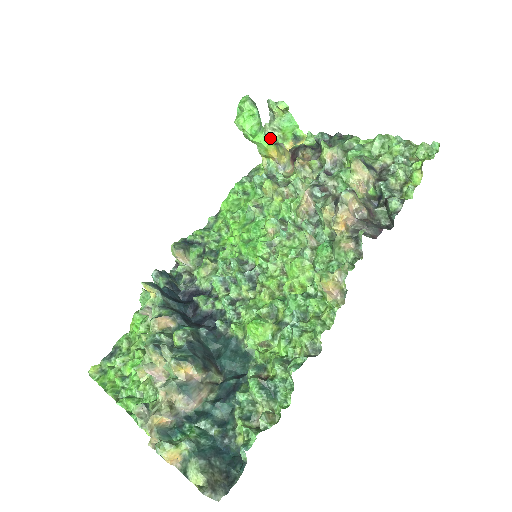
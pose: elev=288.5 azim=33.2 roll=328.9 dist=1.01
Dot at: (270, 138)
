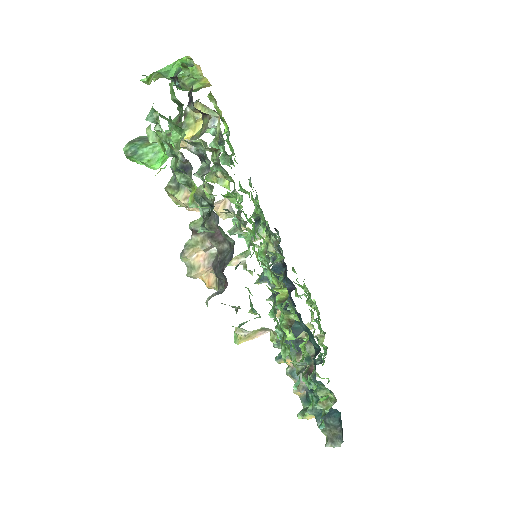
Dot at: (188, 88)
